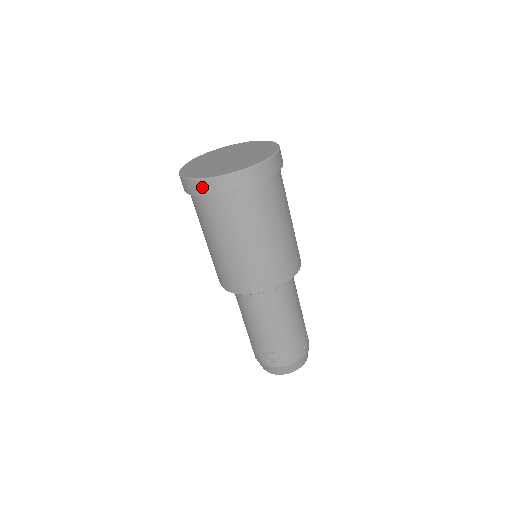
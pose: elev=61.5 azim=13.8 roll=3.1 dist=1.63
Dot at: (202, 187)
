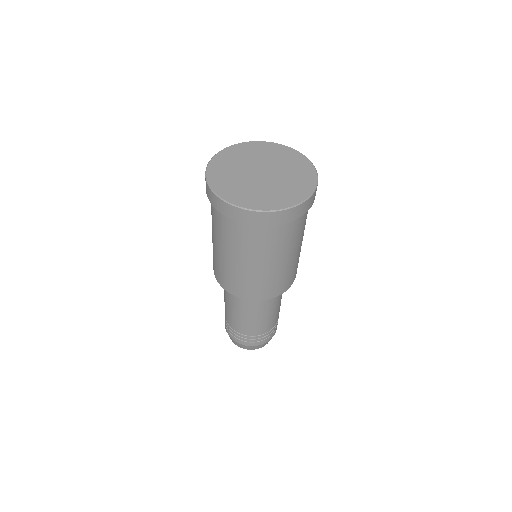
Dot at: (251, 217)
